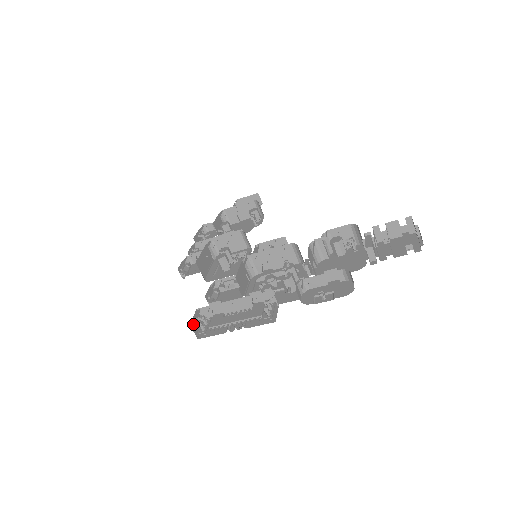
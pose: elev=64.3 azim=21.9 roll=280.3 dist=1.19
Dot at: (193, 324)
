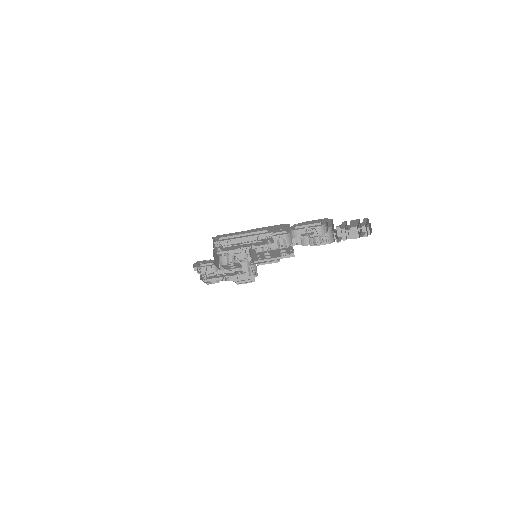
Dot at: (213, 241)
